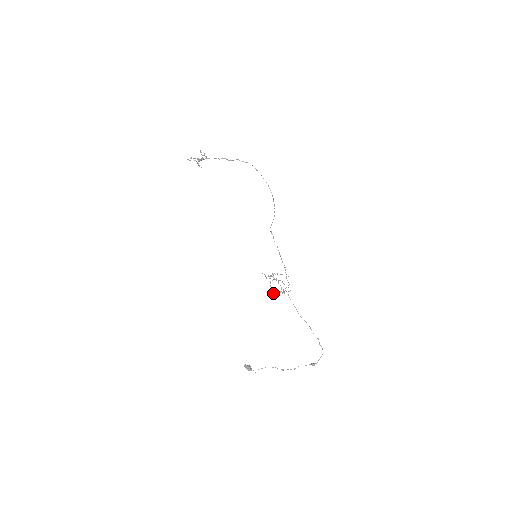
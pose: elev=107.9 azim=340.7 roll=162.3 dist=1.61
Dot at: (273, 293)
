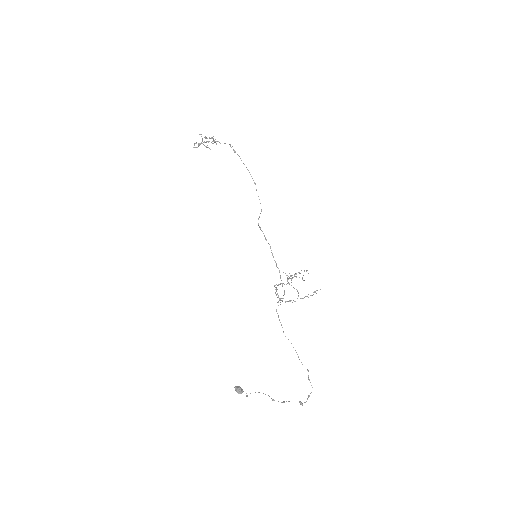
Dot at: (278, 301)
